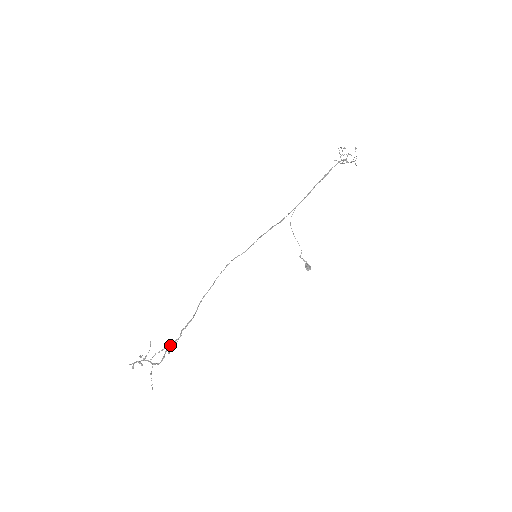
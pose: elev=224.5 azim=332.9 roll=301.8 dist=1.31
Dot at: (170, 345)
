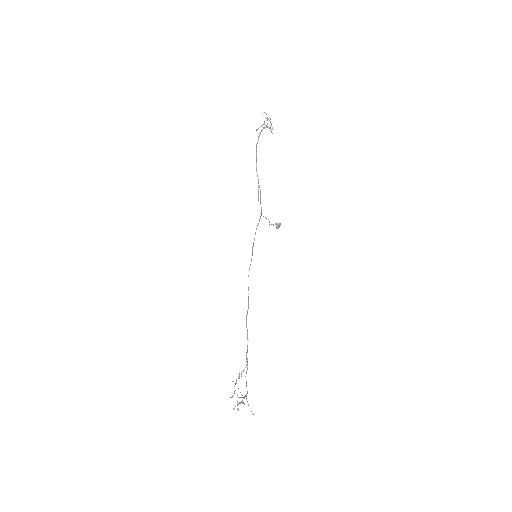
Dot at: (246, 372)
